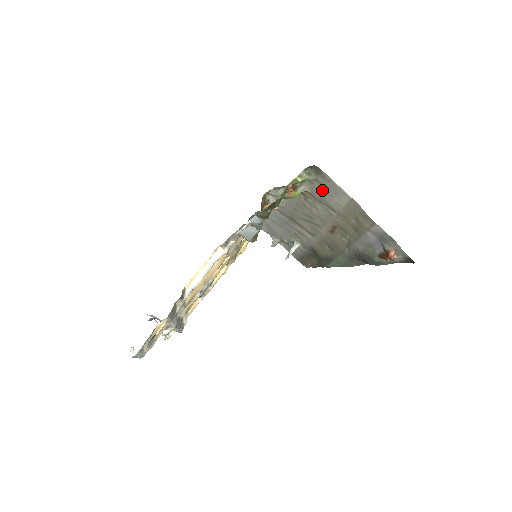
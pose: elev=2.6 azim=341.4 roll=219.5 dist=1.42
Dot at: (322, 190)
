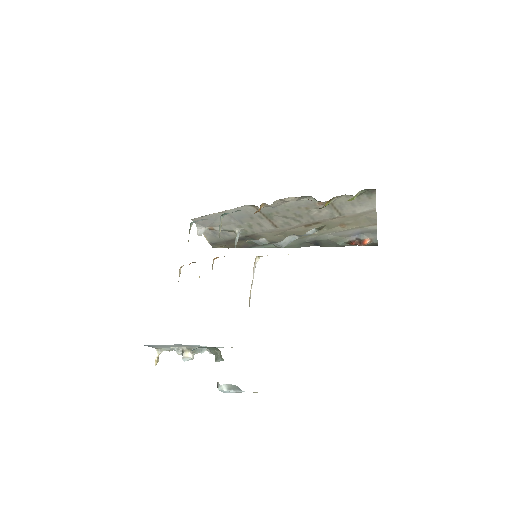
Dot at: (351, 202)
